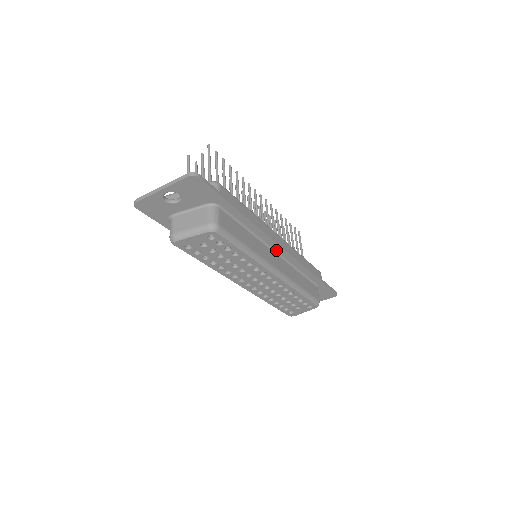
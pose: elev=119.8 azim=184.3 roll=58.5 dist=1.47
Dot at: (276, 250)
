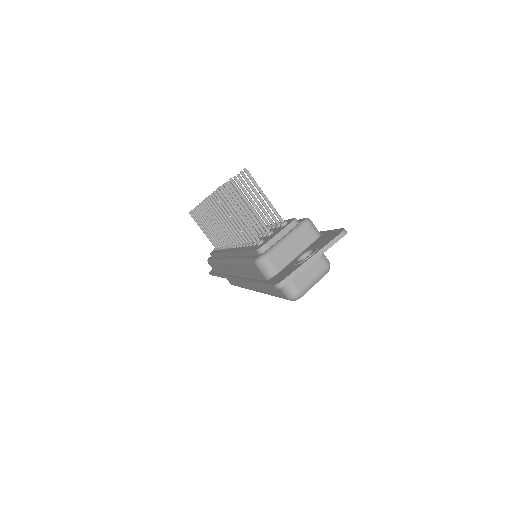
Dot at: occluded
